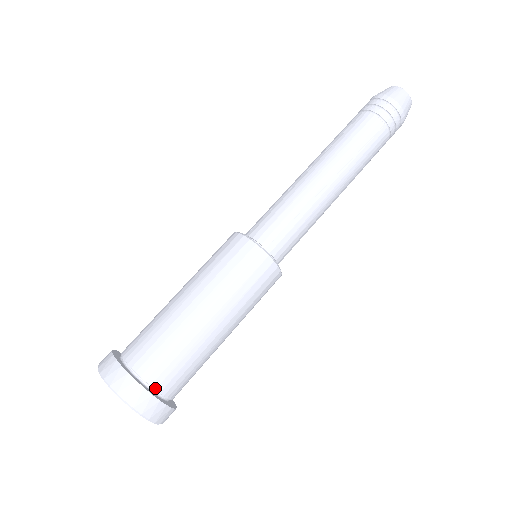
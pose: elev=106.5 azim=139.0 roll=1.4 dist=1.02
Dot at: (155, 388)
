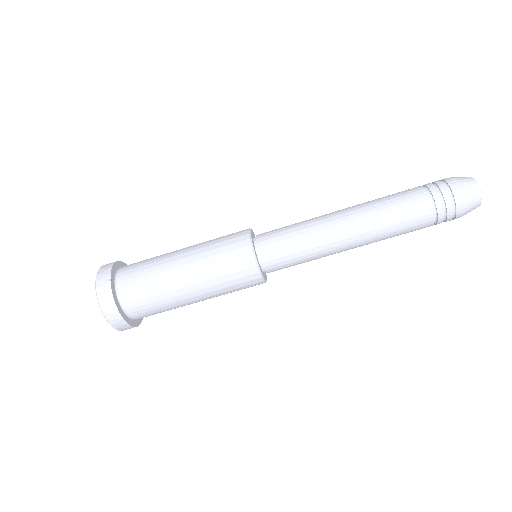
Dot at: (128, 313)
